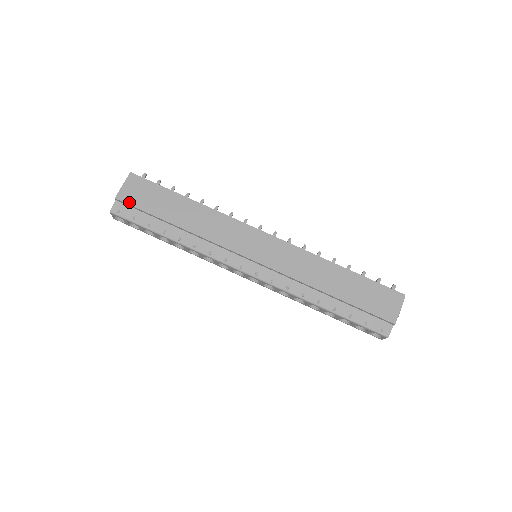
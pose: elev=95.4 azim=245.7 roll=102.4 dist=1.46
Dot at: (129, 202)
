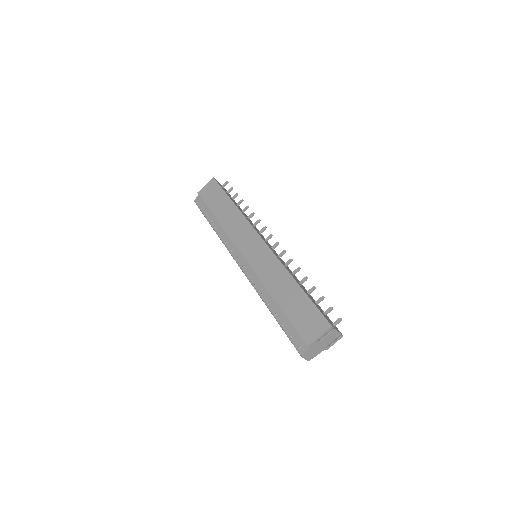
Dot at: (202, 197)
